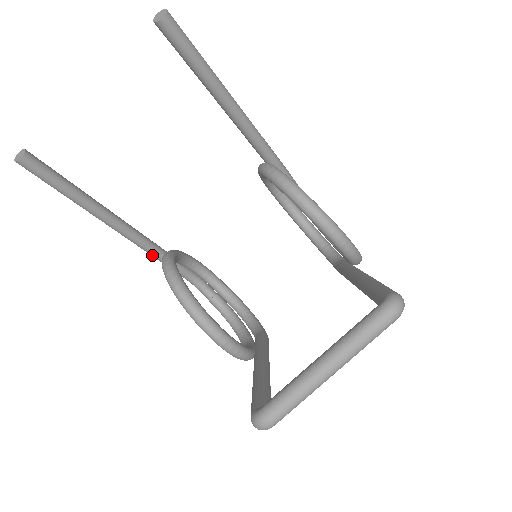
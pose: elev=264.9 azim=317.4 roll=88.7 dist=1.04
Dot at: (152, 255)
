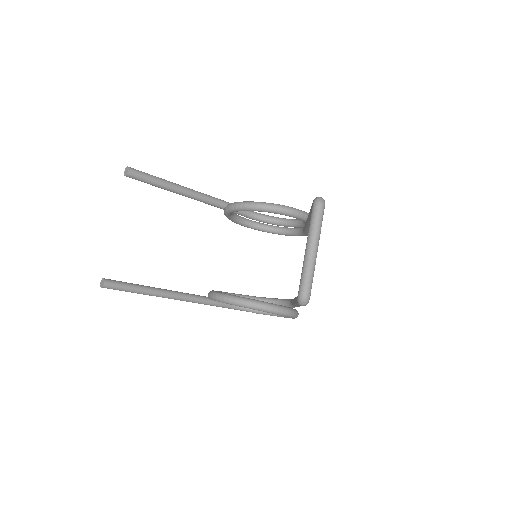
Dot at: (202, 303)
